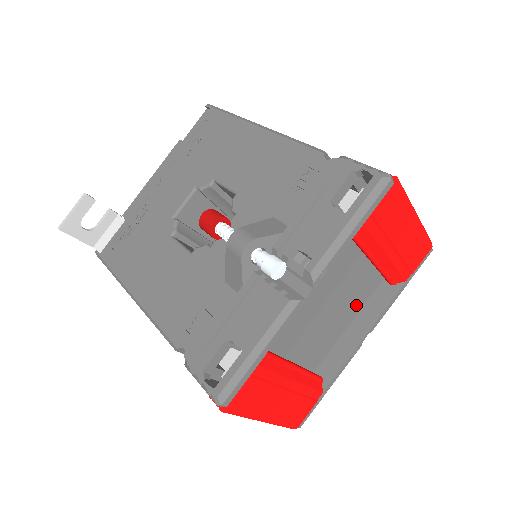
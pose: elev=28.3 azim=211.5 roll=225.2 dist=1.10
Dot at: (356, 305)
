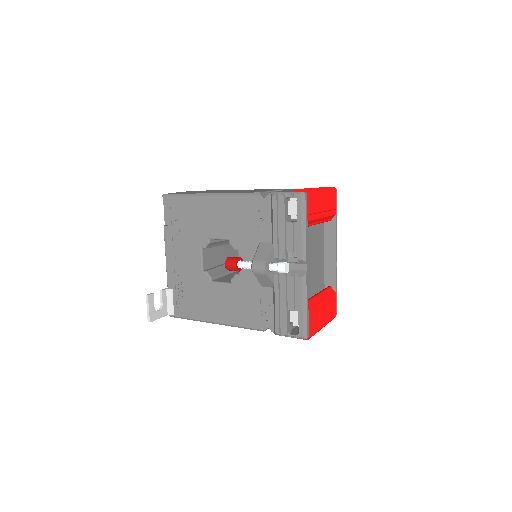
Dot at: (321, 243)
